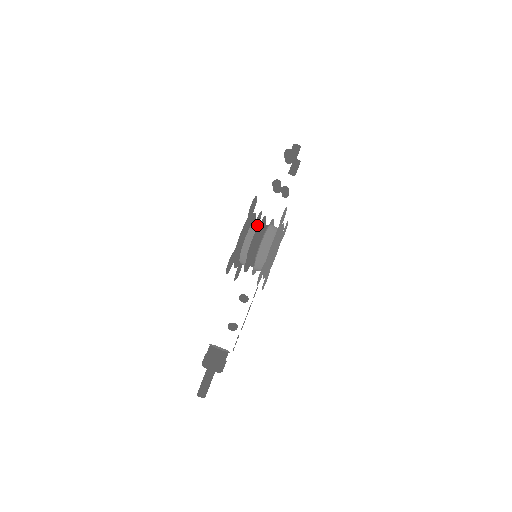
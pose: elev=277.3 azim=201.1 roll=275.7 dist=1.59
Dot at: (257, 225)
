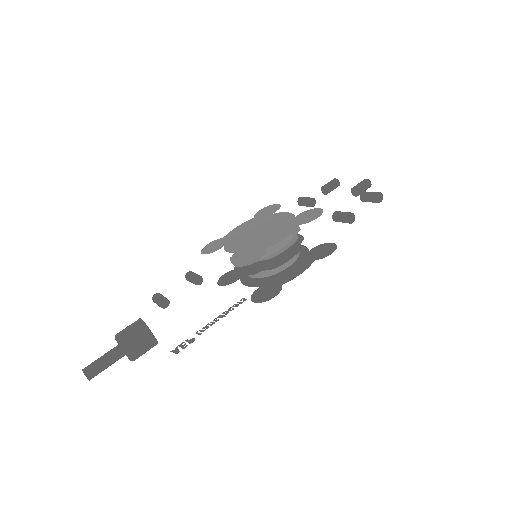
Dot at: (292, 233)
